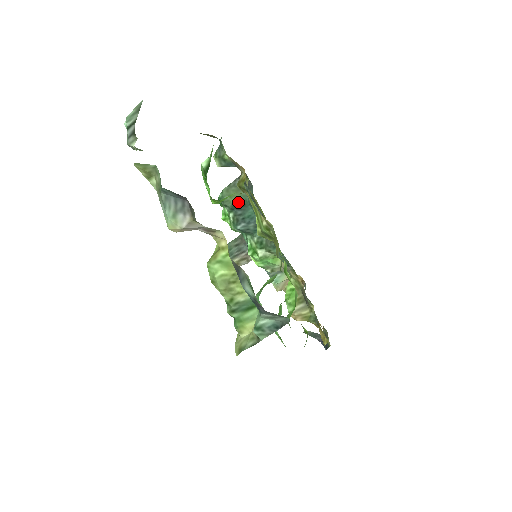
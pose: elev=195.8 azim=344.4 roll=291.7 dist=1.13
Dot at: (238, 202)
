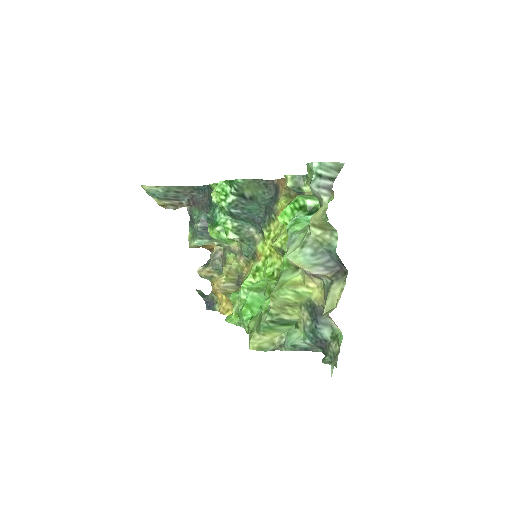
Dot at: (249, 194)
